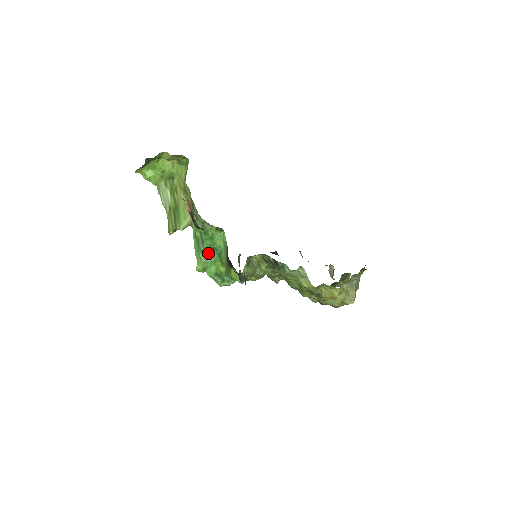
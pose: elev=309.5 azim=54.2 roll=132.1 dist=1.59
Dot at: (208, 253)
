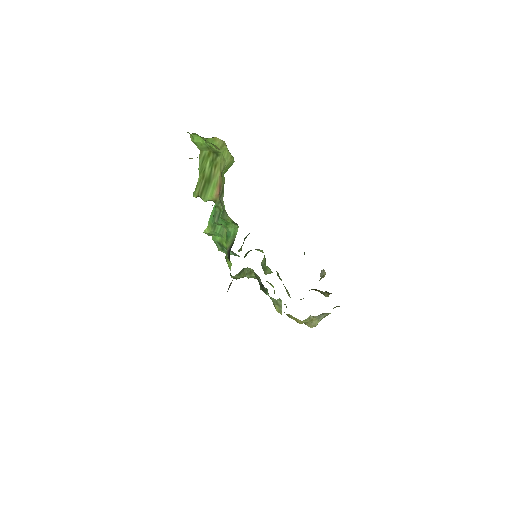
Dot at: (220, 226)
